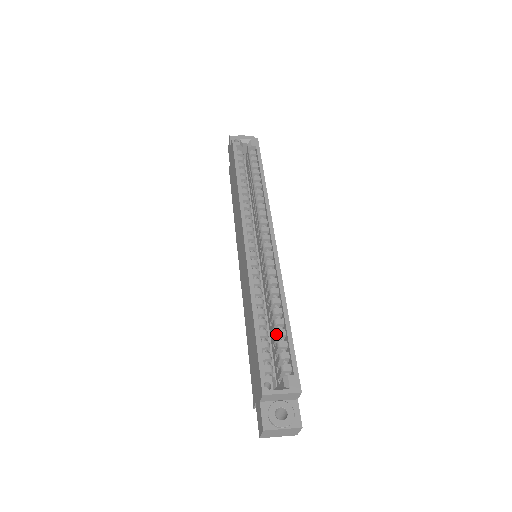
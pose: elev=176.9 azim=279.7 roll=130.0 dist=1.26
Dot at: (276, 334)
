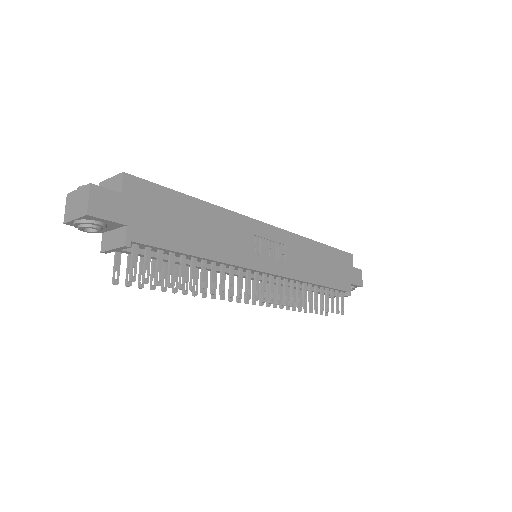
Dot at: occluded
